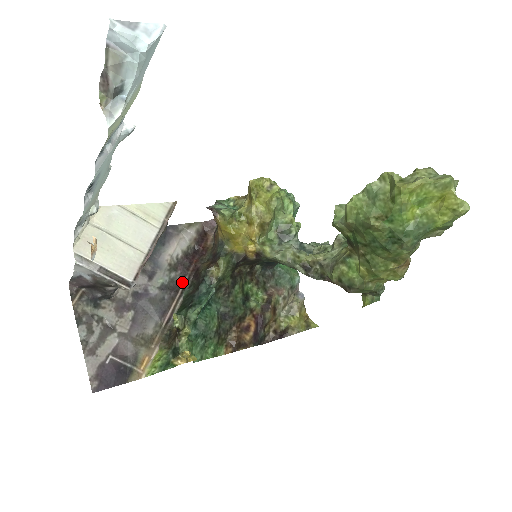
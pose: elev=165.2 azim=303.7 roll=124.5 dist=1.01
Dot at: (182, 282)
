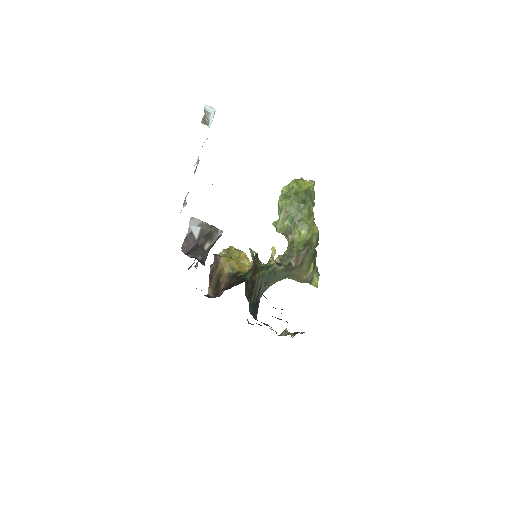
Dot at: occluded
